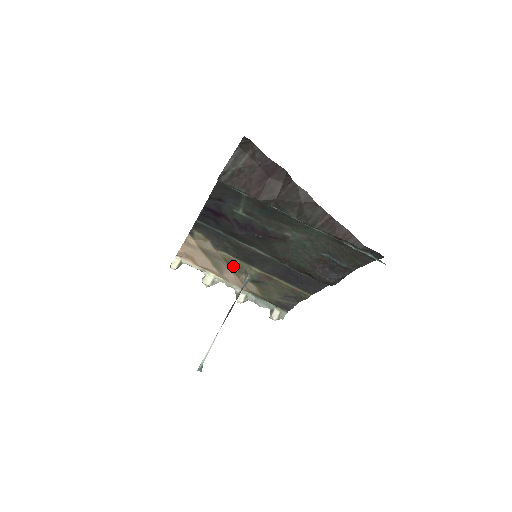
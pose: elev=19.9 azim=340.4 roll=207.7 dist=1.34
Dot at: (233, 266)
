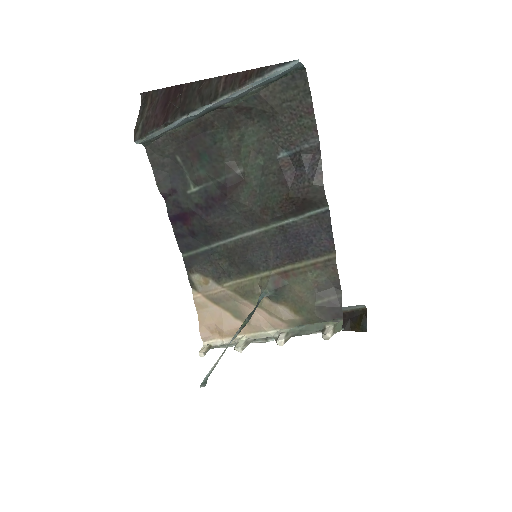
Dot at: (247, 294)
